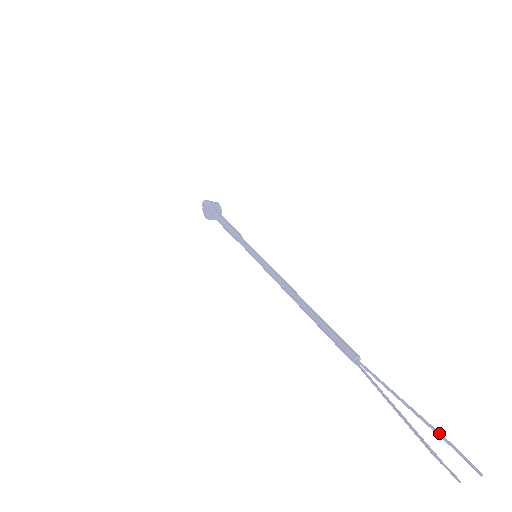
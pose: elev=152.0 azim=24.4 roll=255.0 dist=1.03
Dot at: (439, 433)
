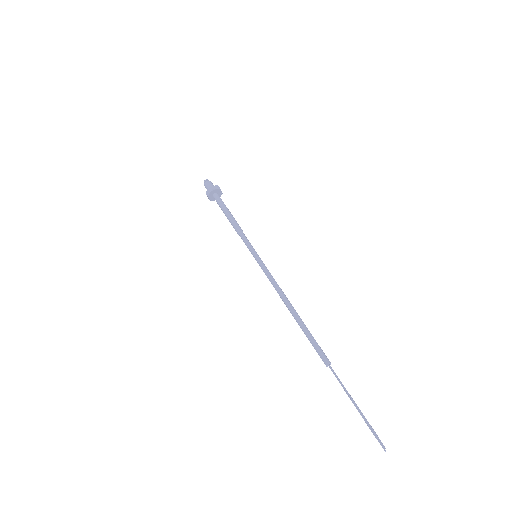
Dot at: occluded
